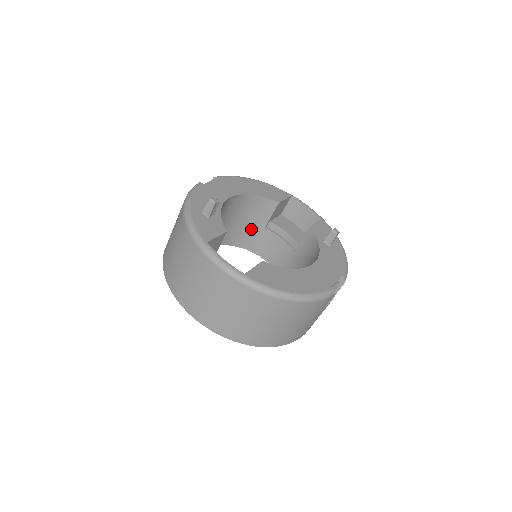
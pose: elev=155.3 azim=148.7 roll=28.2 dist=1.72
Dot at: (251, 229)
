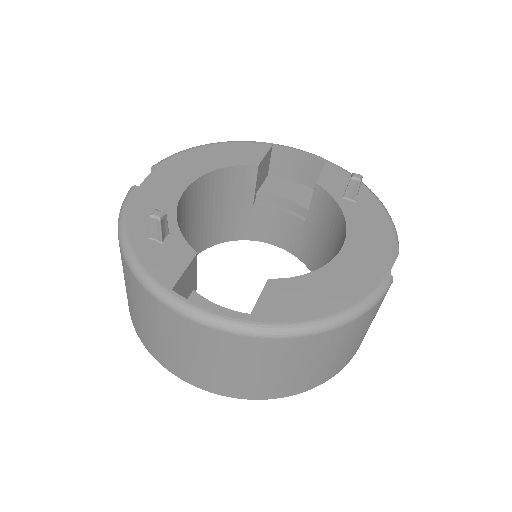
Dot at: (235, 213)
